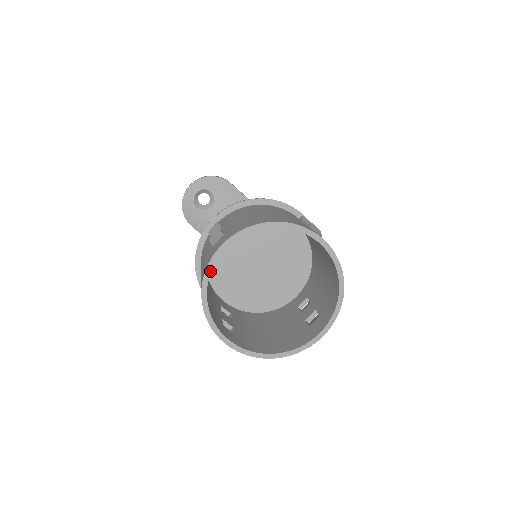
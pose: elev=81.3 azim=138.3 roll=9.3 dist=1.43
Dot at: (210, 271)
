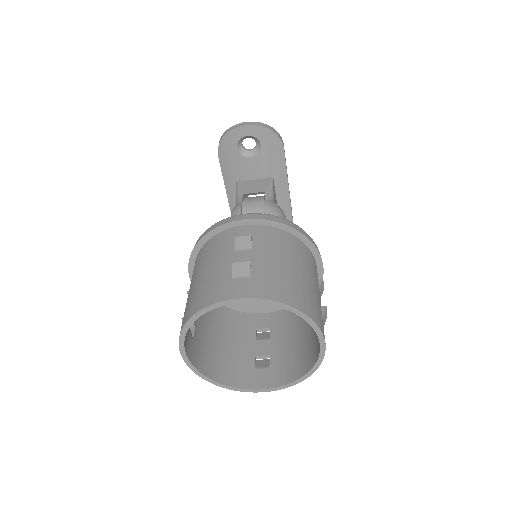
Dot at: (215, 307)
